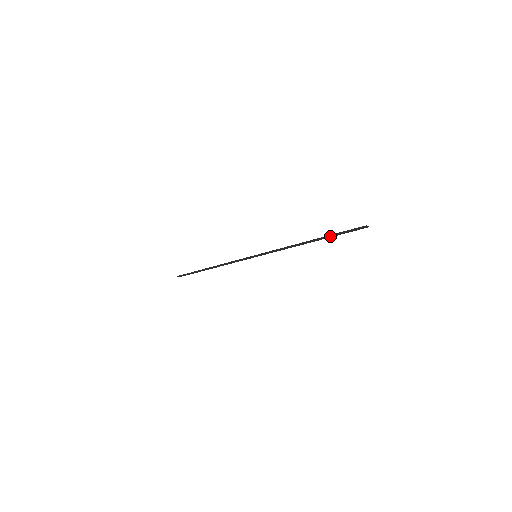
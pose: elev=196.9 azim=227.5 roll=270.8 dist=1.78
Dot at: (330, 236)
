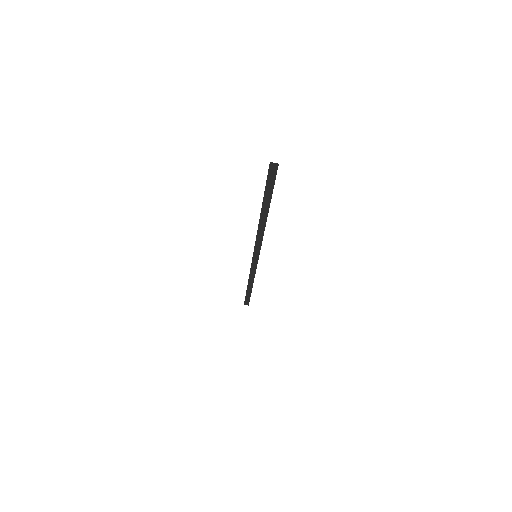
Dot at: (268, 198)
